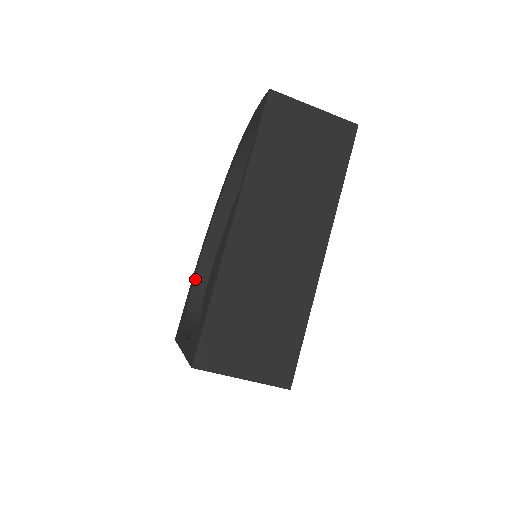
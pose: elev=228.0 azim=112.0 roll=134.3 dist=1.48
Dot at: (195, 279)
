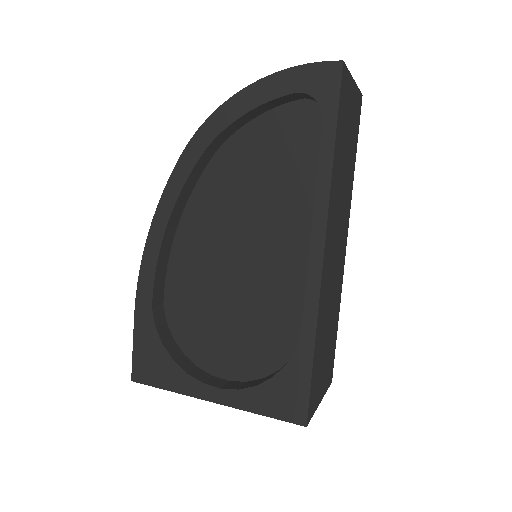
Dot at: (153, 298)
